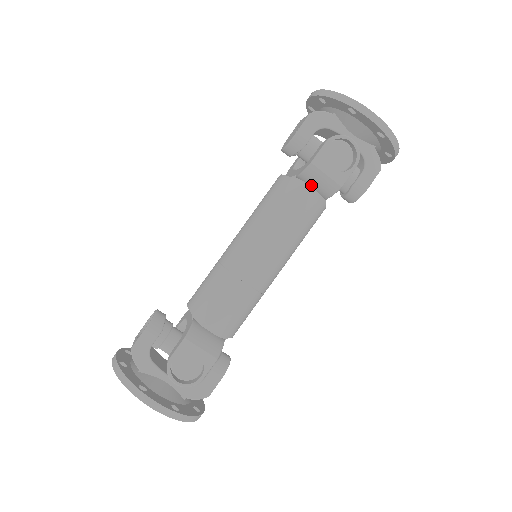
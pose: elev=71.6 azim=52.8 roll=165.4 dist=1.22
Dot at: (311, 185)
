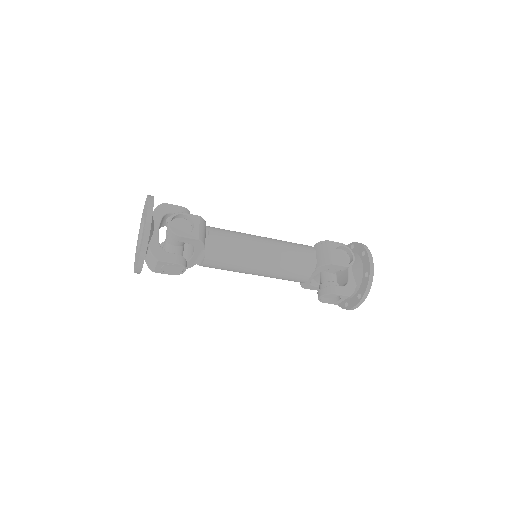
Dot at: (318, 254)
